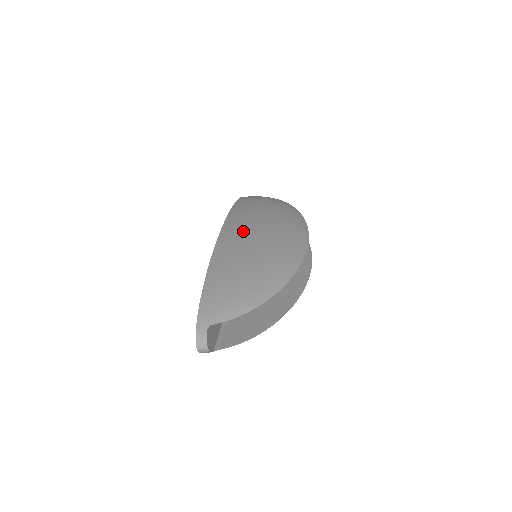
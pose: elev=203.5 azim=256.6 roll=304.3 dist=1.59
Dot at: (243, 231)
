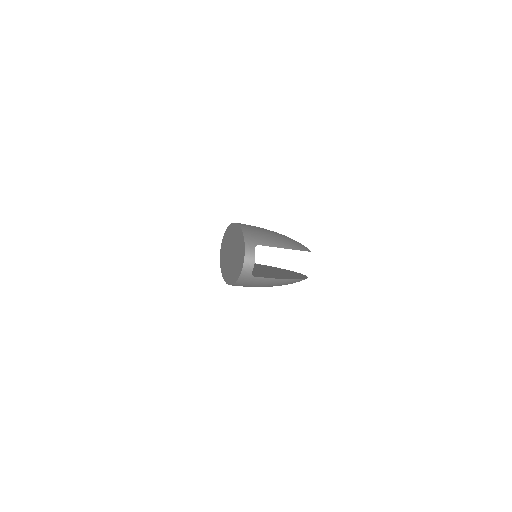
Dot at: occluded
